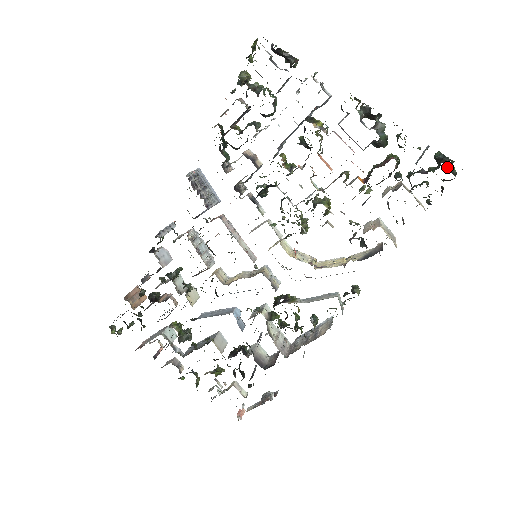
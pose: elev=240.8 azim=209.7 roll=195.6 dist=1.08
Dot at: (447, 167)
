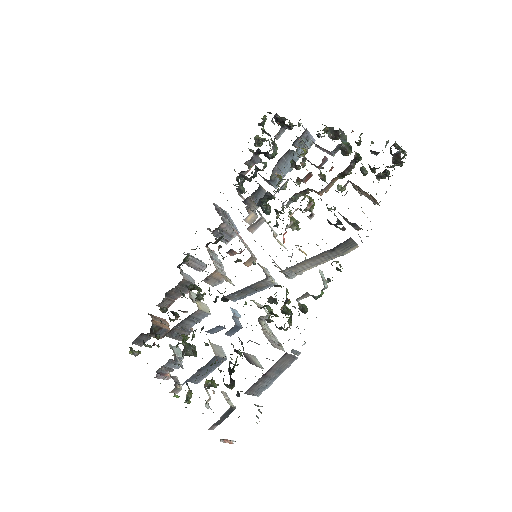
Dot at: (395, 148)
